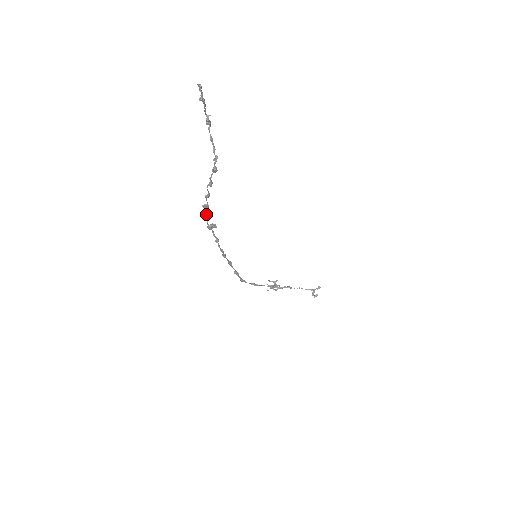
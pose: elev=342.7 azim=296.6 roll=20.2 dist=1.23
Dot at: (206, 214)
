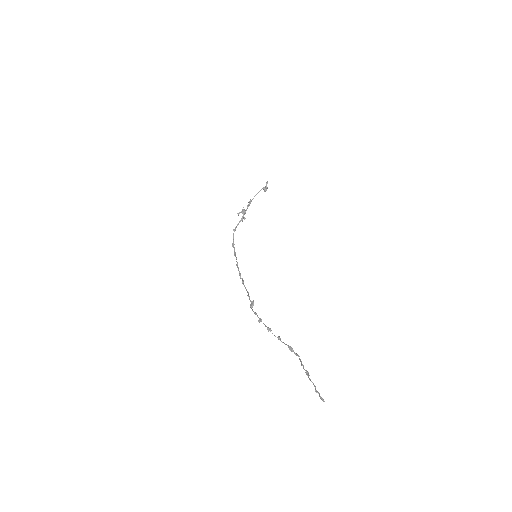
Dot at: occluded
